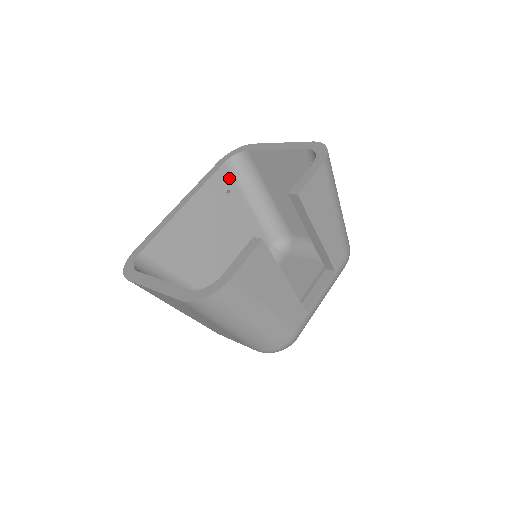
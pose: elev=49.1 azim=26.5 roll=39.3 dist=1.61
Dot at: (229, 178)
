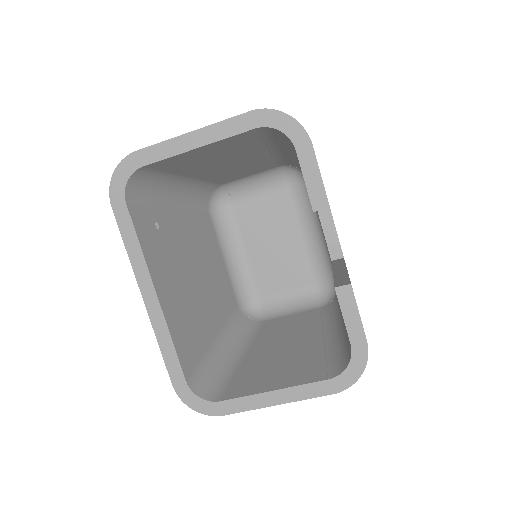
Dot at: (143, 211)
